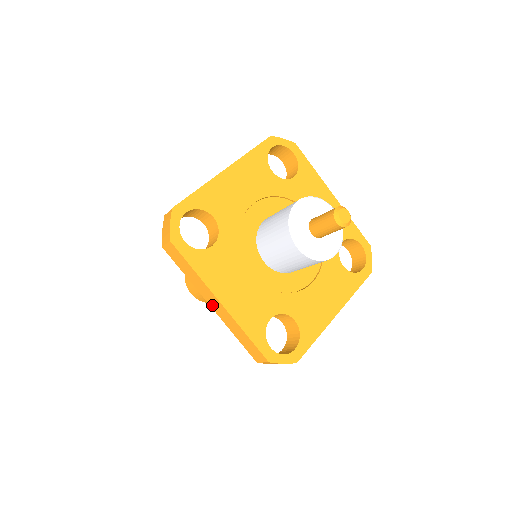
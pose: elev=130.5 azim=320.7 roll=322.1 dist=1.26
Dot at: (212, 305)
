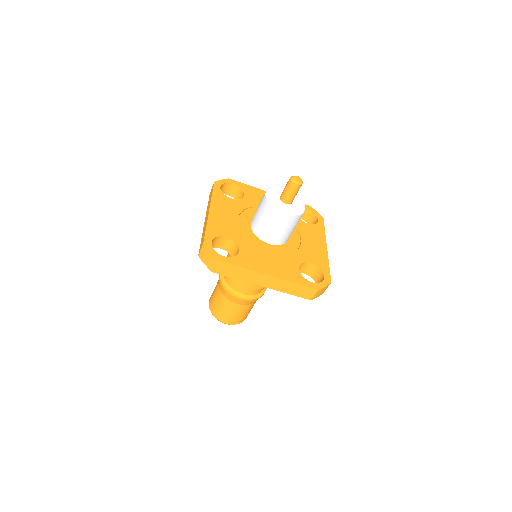
Dot at: (263, 284)
